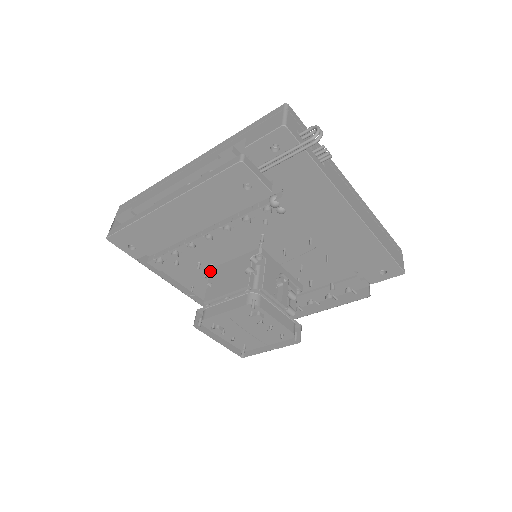
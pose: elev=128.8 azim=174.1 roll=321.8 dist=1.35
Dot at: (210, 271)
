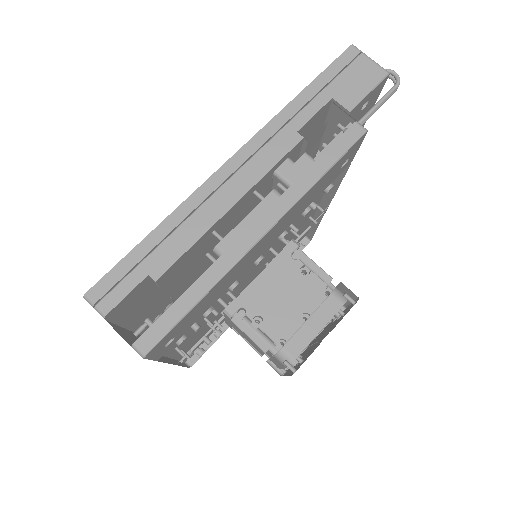
Dot at: (236, 305)
